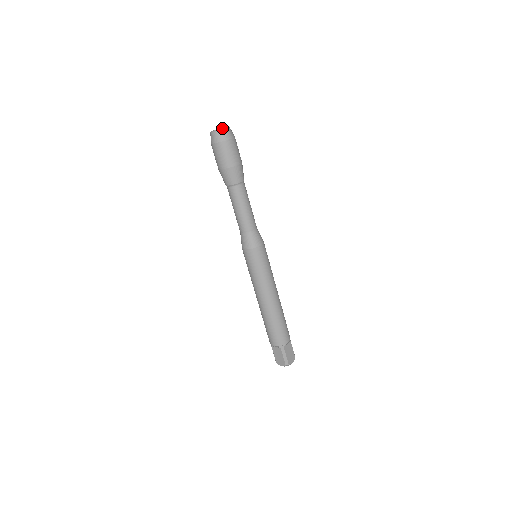
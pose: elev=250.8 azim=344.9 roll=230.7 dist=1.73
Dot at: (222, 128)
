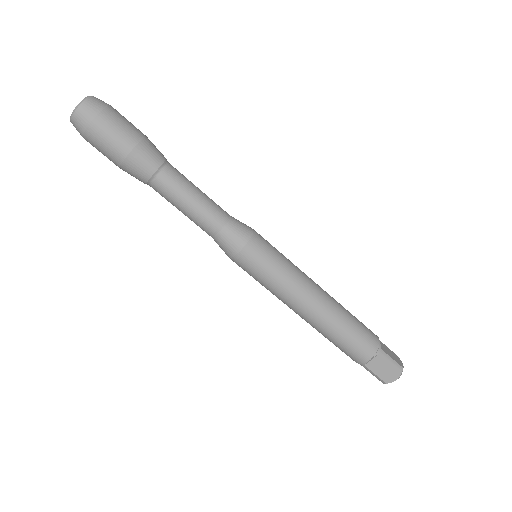
Dot at: occluded
